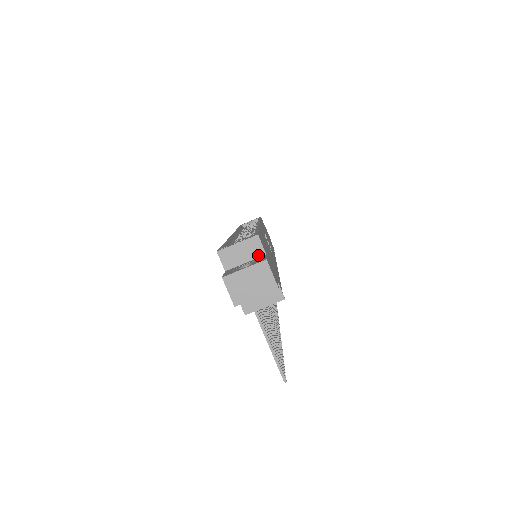
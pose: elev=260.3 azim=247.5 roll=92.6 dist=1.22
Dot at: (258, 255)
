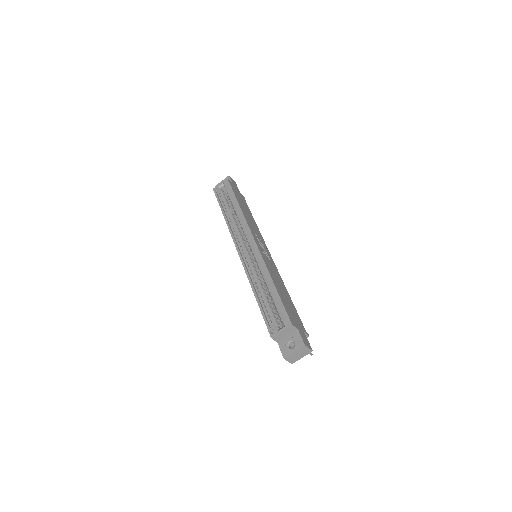
Dot at: (294, 331)
